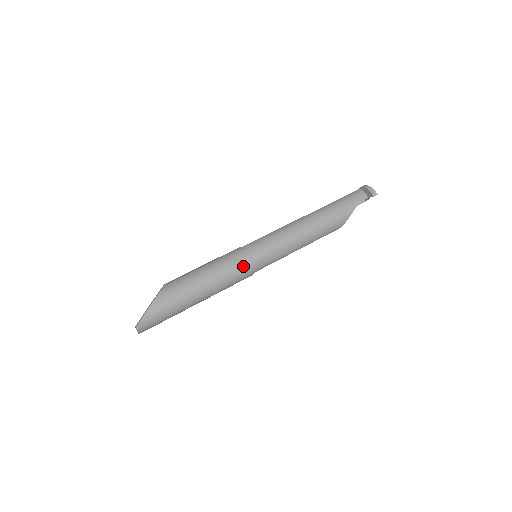
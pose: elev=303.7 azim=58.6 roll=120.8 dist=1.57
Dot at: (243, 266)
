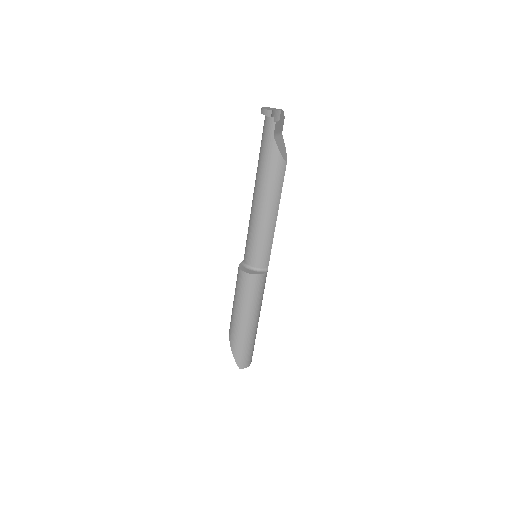
Dot at: (248, 281)
